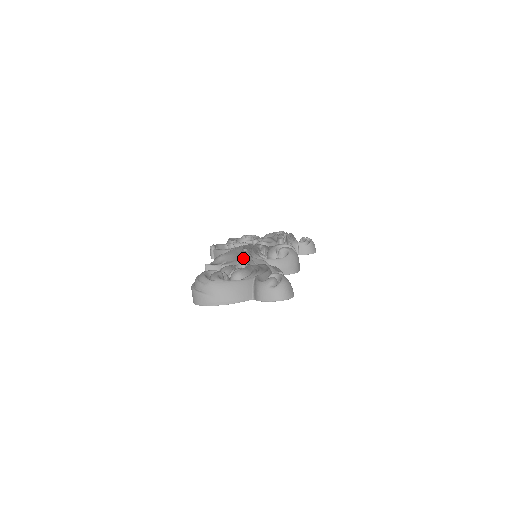
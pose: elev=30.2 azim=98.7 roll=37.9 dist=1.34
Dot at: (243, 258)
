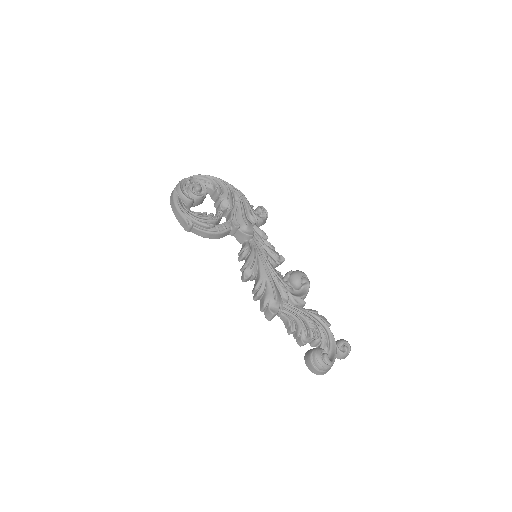
Dot at: (288, 297)
